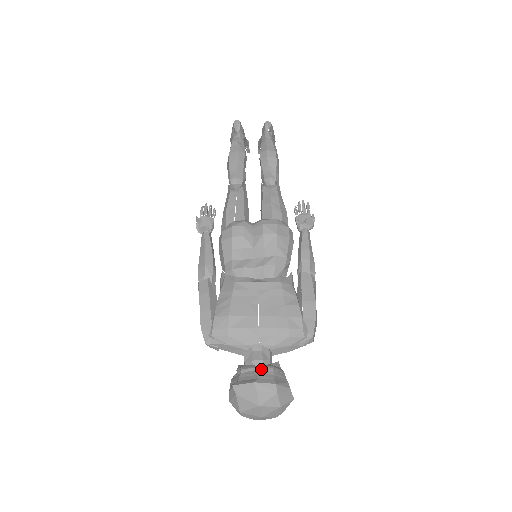
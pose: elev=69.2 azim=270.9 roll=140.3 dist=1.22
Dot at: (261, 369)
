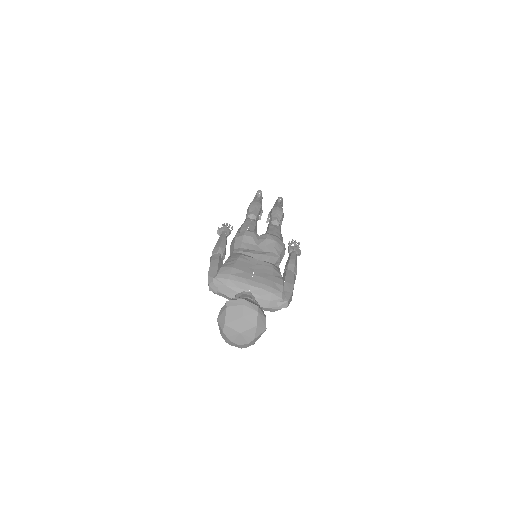
Dot at: (249, 298)
